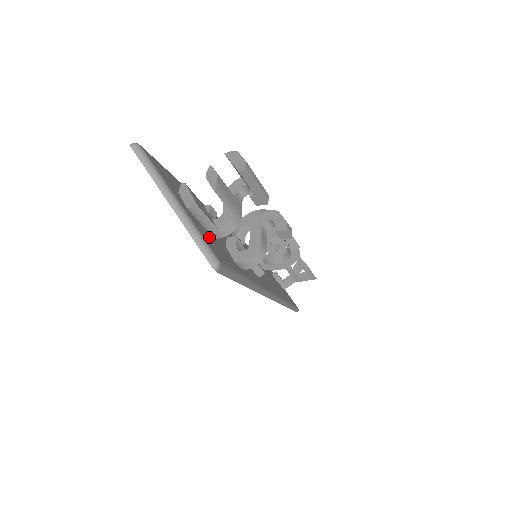
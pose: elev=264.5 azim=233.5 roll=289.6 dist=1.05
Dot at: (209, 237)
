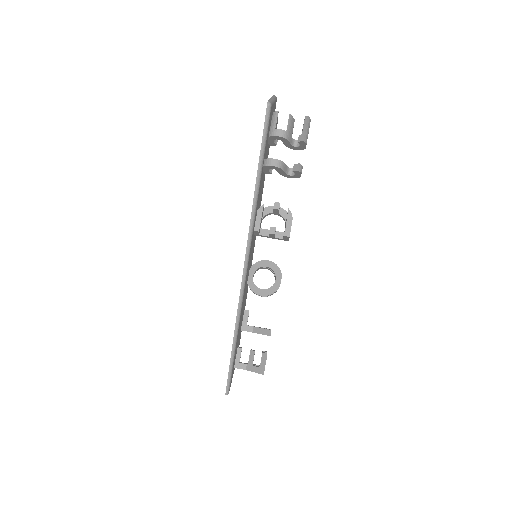
Dot at: (270, 124)
